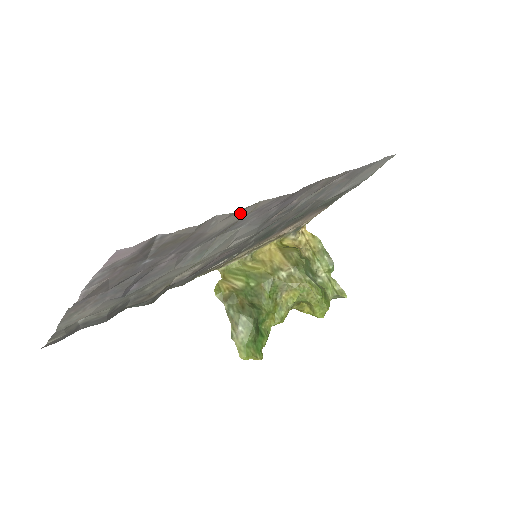
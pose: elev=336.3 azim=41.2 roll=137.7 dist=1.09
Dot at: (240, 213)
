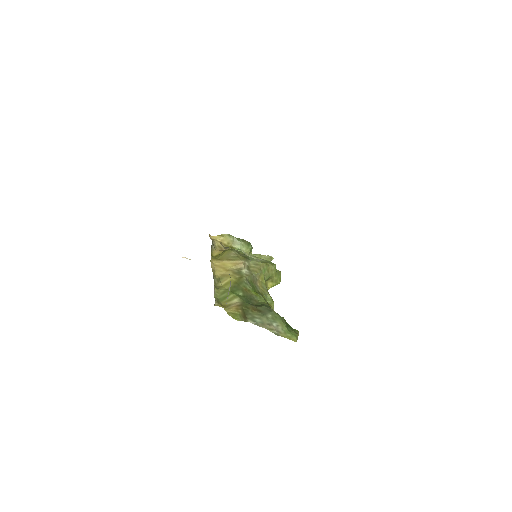
Dot at: occluded
